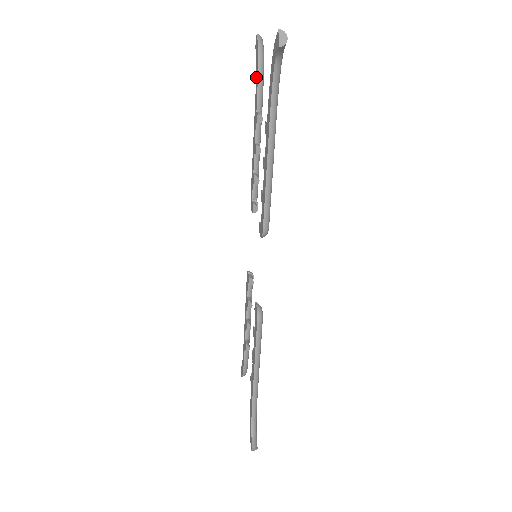
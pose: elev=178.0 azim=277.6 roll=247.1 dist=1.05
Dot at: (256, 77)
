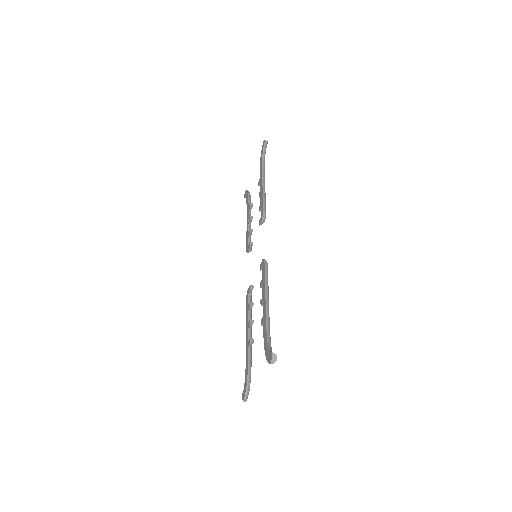
Dot at: (247, 200)
